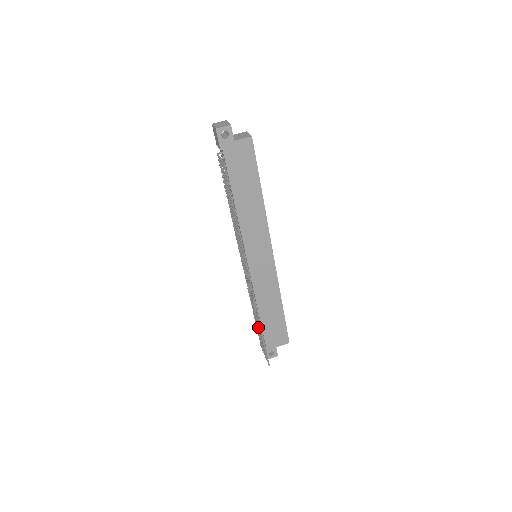
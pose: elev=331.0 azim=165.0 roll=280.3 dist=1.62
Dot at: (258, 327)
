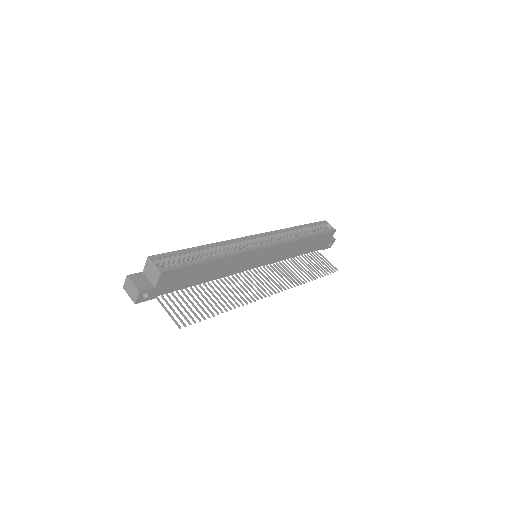
Dot at: occluded
